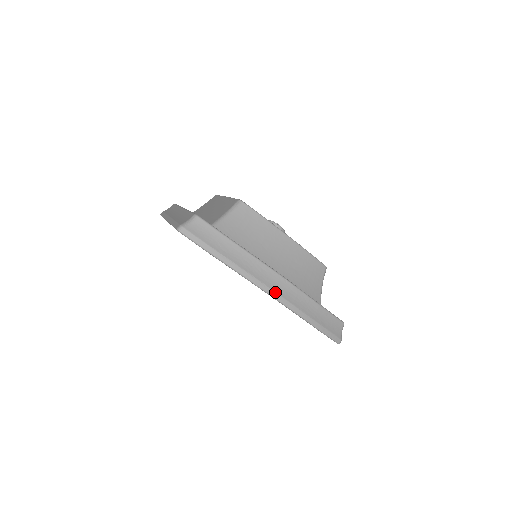
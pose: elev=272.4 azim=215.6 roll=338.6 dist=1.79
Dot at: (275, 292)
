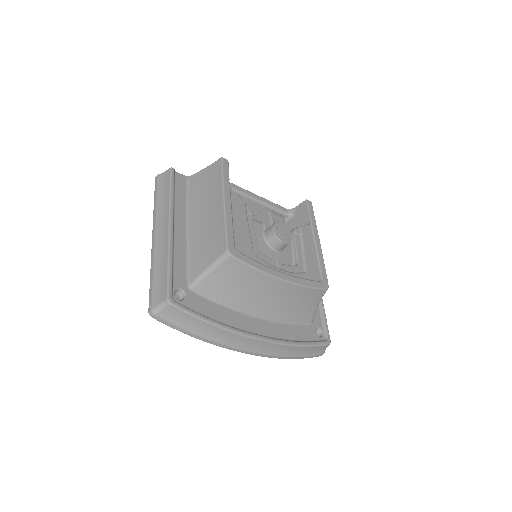
Dot at: (252, 352)
